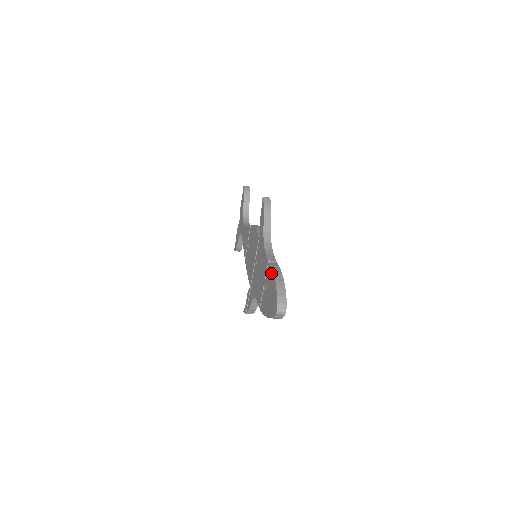
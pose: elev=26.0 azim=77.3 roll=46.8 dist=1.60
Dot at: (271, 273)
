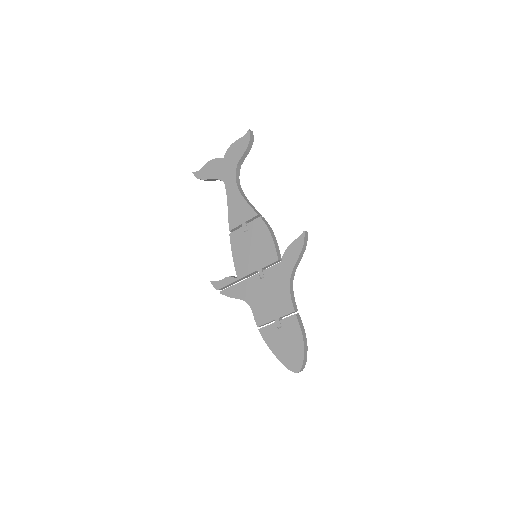
Dot at: (298, 331)
